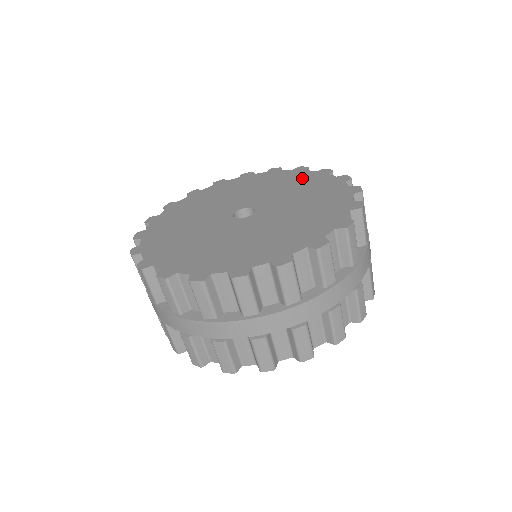
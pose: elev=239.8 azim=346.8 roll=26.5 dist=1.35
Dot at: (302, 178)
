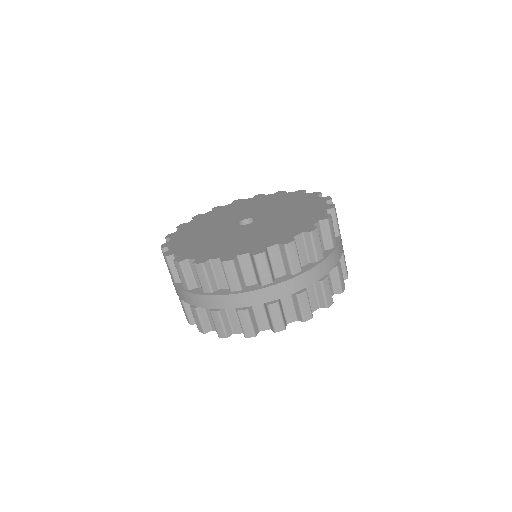
Dot at: (306, 201)
